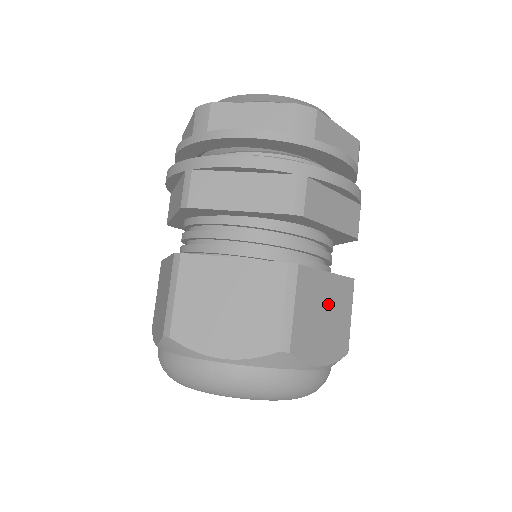
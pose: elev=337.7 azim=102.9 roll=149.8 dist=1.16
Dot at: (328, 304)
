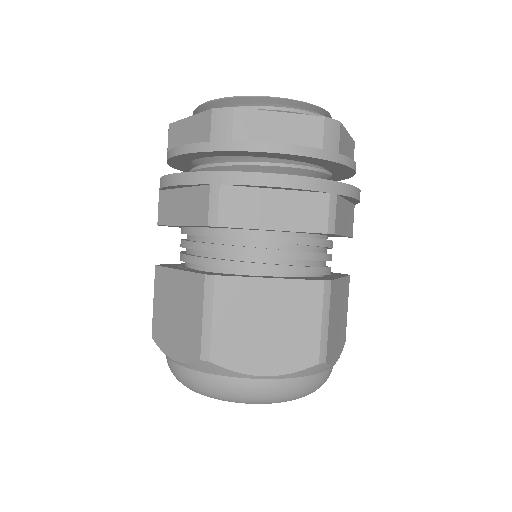
Dot at: (340, 306)
